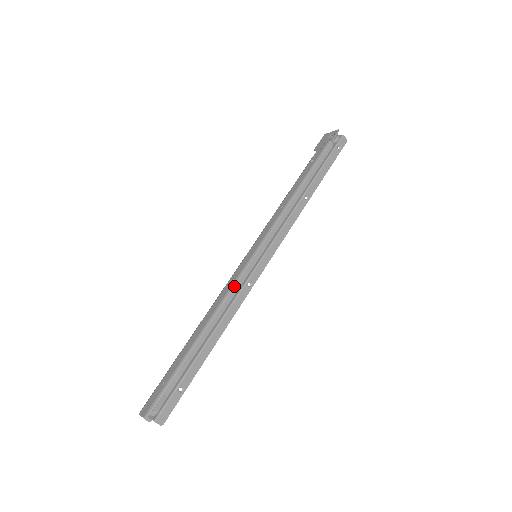
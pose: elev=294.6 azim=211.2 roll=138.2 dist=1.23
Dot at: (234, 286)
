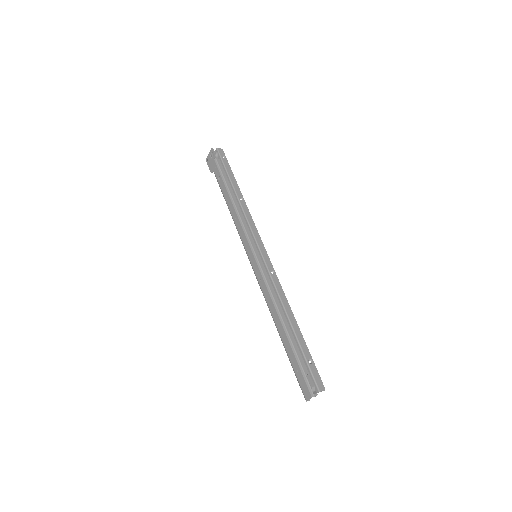
Dot at: (267, 282)
